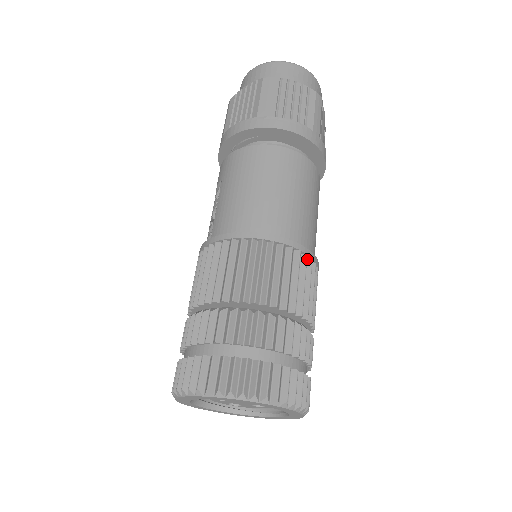
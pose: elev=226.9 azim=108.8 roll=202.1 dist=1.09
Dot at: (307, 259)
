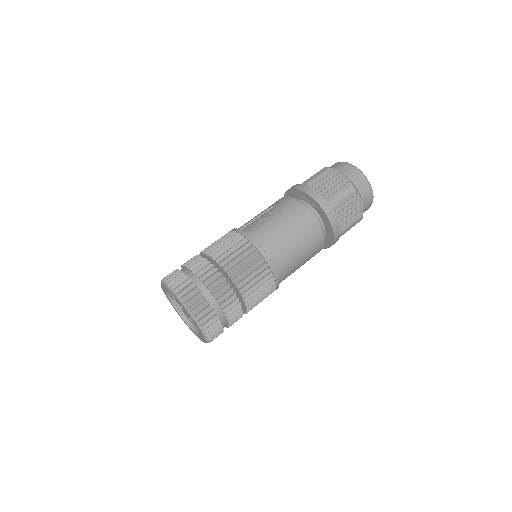
Dot at: (274, 287)
